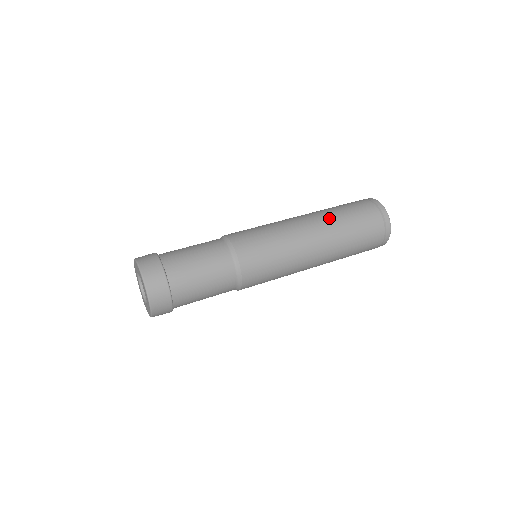
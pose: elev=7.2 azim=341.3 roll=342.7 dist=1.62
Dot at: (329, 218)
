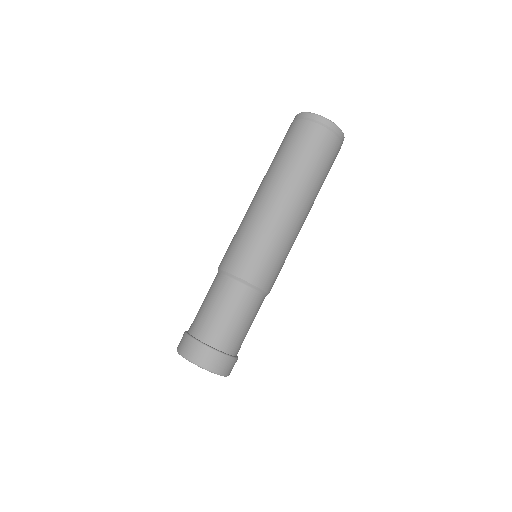
Dot at: (277, 172)
